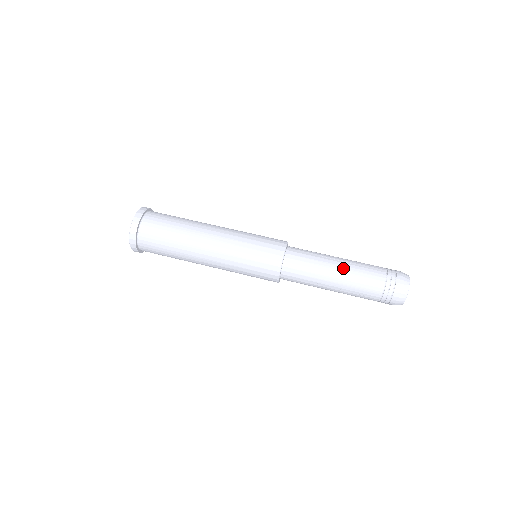
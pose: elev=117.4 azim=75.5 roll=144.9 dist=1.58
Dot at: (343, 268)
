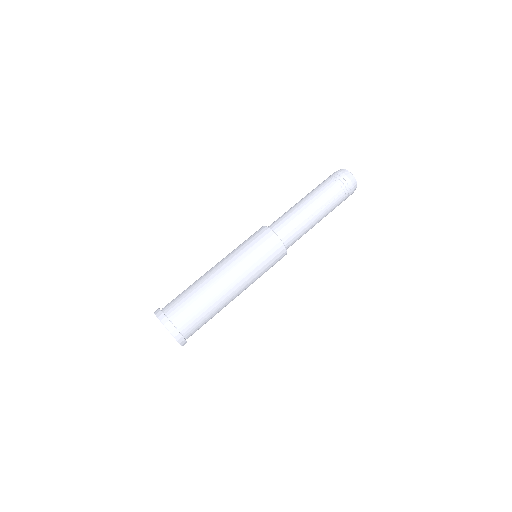
Dot at: (305, 199)
